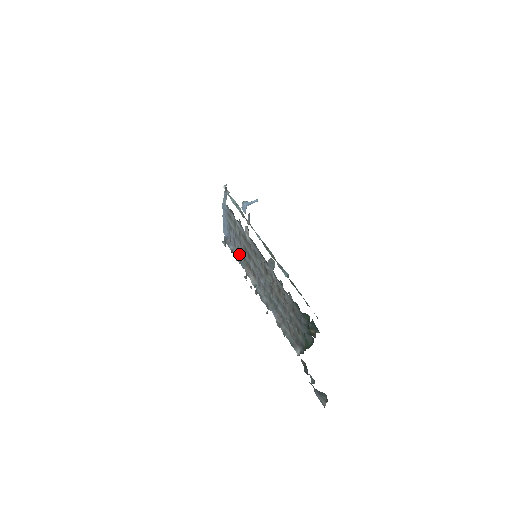
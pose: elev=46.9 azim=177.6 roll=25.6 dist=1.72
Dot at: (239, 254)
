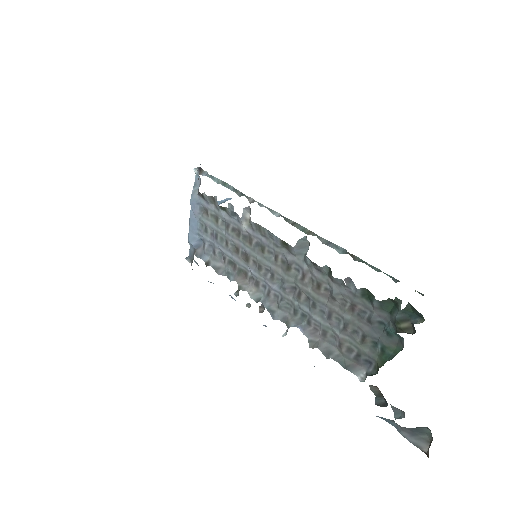
Dot at: (222, 263)
